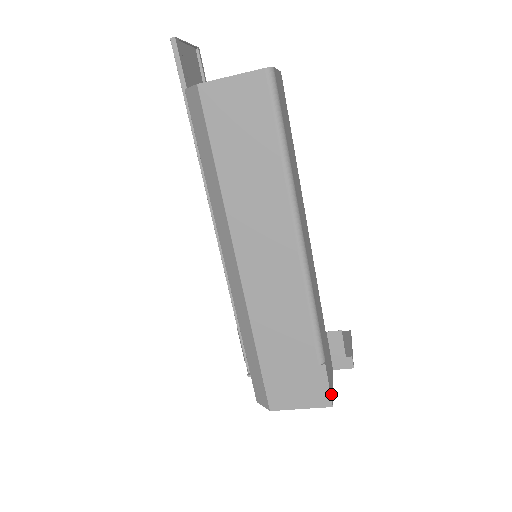
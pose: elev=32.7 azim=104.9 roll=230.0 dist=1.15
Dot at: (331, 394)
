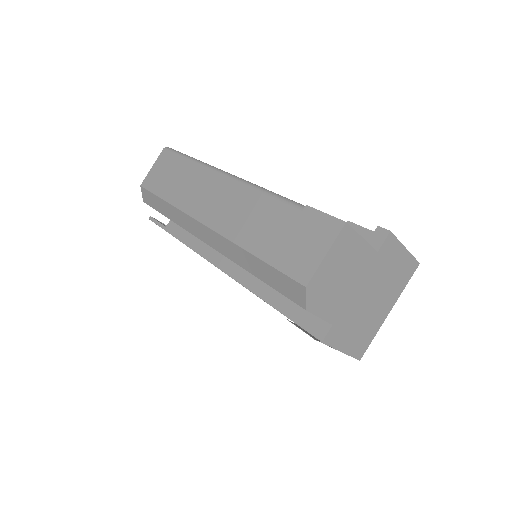
Dot at: occluded
